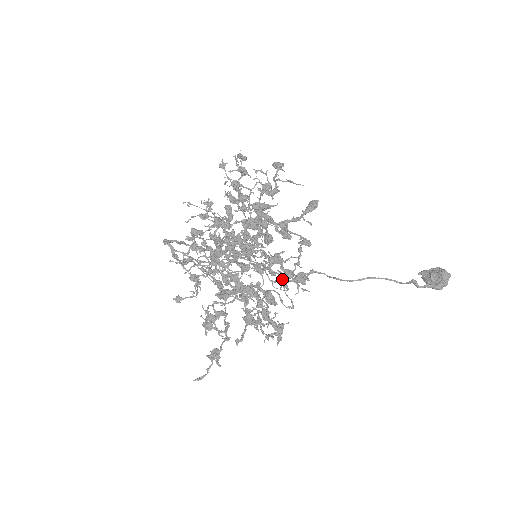
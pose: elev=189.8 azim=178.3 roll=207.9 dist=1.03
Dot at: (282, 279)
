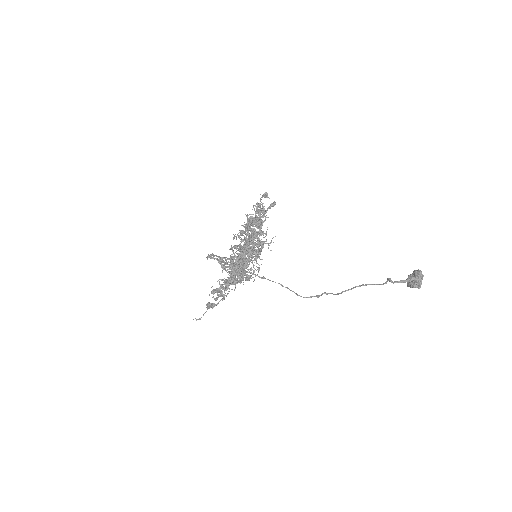
Dot at: (252, 250)
